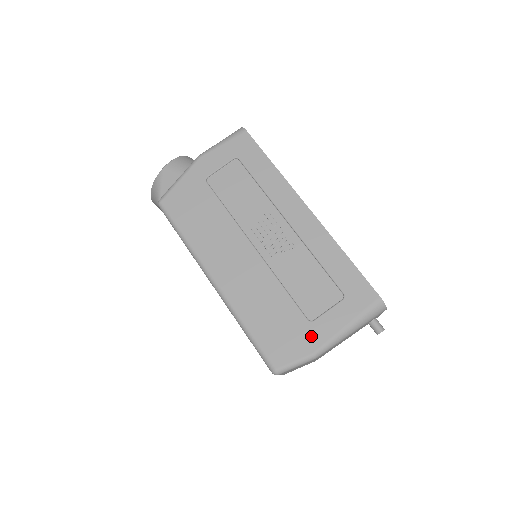
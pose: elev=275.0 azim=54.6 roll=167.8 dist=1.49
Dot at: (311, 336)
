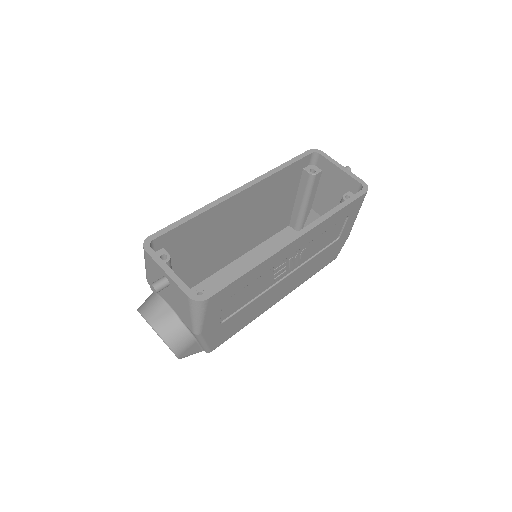
Dot at: (343, 239)
